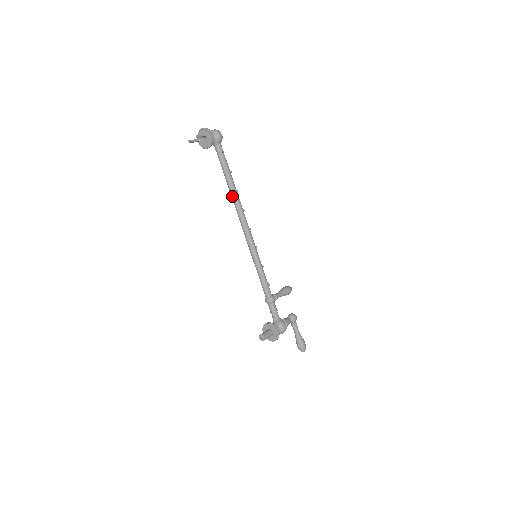
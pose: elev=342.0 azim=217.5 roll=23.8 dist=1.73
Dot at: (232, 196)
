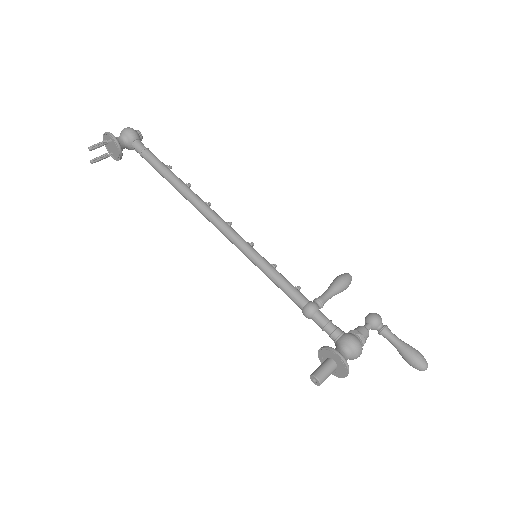
Dot at: (182, 195)
